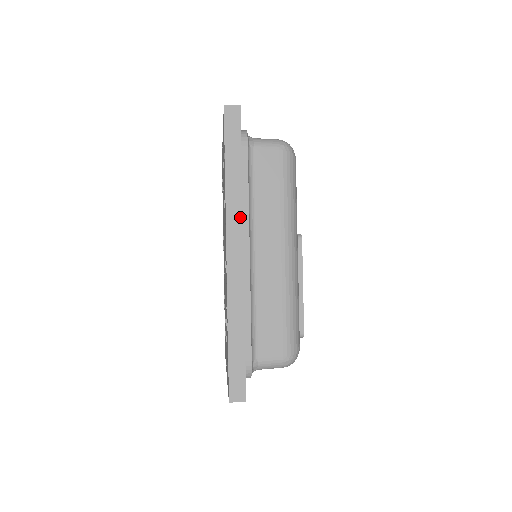
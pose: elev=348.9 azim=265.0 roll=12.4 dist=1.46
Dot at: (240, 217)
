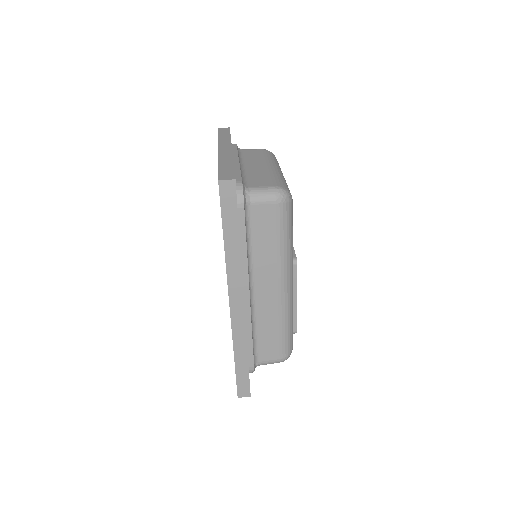
Dot at: (240, 277)
